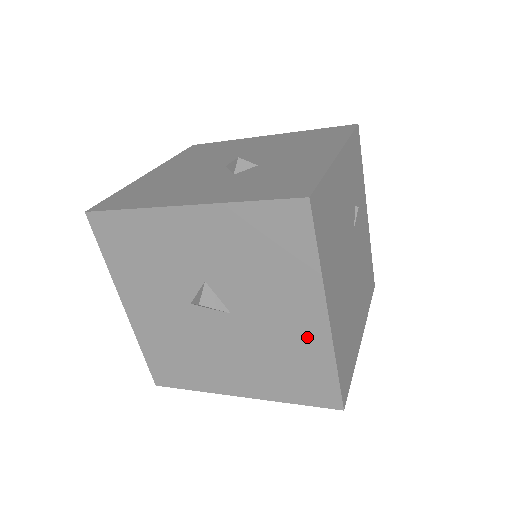
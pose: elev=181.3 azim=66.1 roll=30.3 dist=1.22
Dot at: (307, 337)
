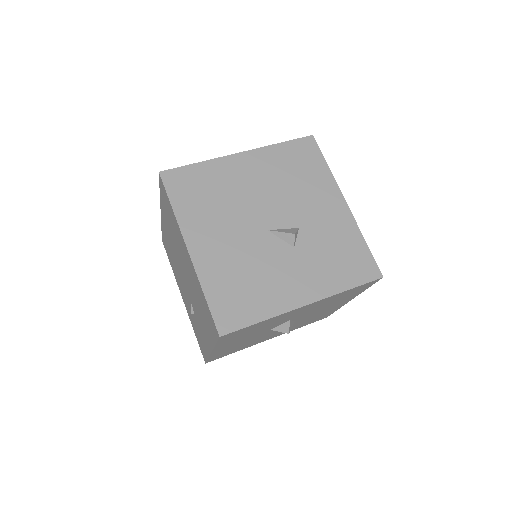
Dot at: (332, 309)
